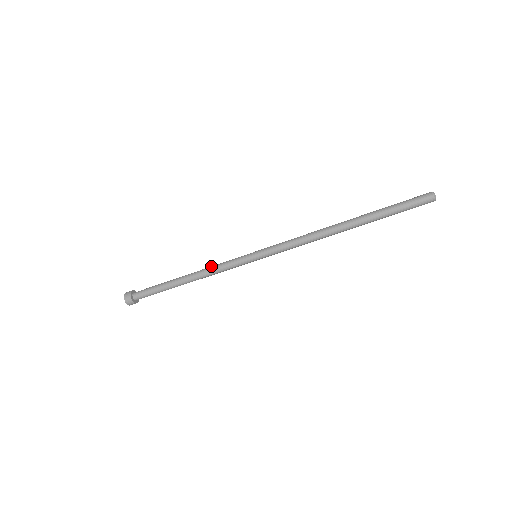
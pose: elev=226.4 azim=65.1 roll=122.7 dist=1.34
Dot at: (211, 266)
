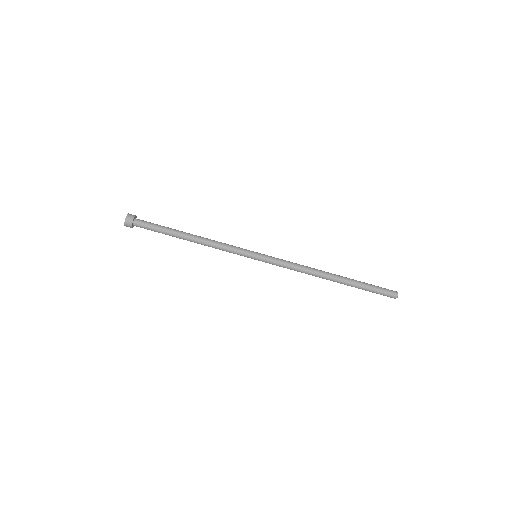
Dot at: occluded
